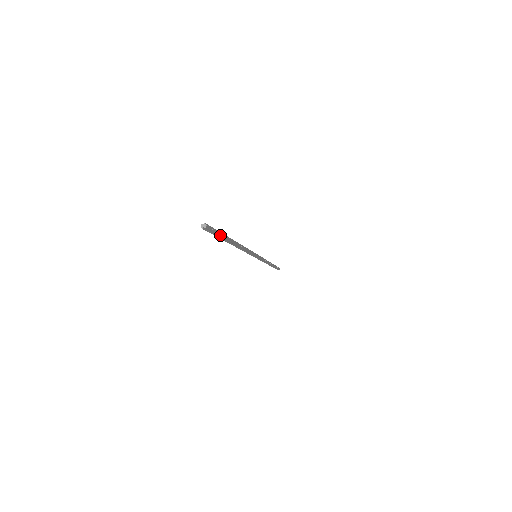
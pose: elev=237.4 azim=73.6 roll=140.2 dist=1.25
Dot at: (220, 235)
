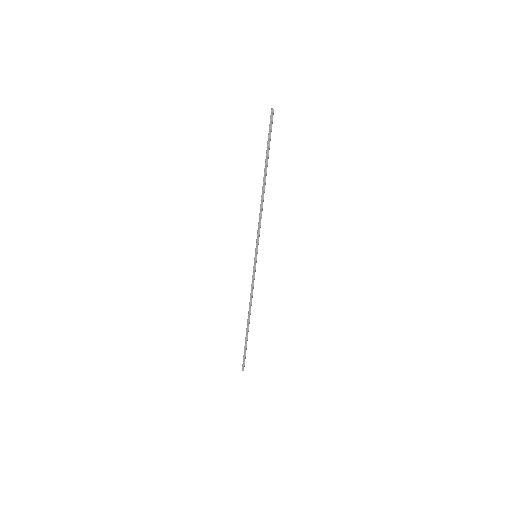
Dot at: (270, 140)
